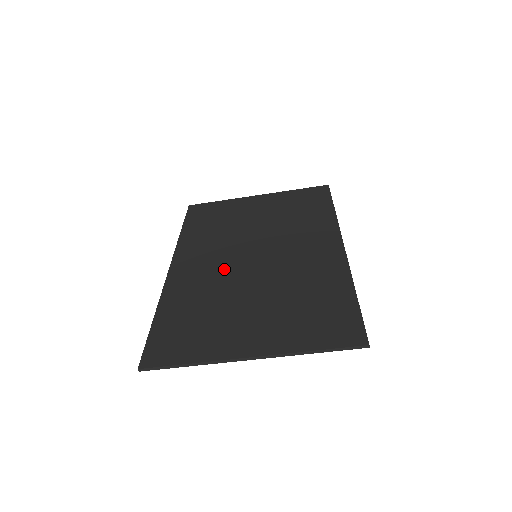
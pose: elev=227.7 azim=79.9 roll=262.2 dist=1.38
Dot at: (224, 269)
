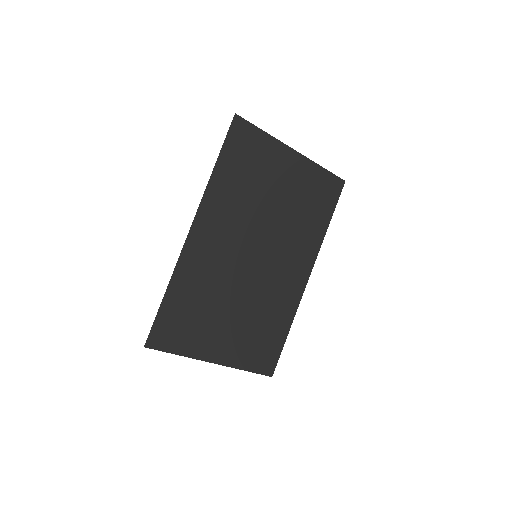
Dot at: (230, 260)
